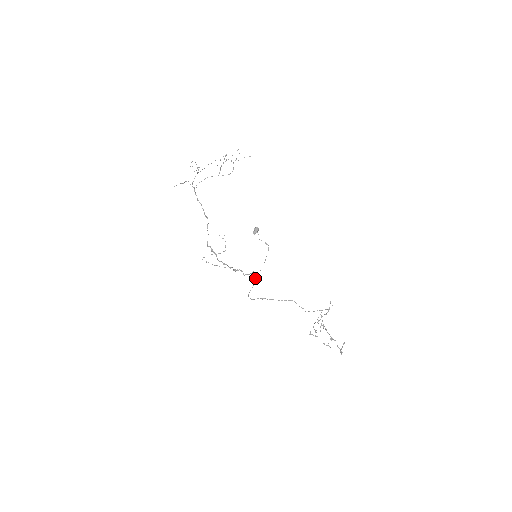
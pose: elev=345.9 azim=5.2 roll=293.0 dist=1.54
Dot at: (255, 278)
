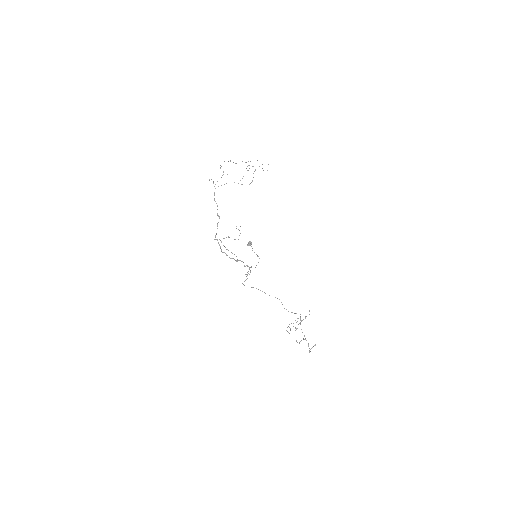
Dot at: (246, 276)
